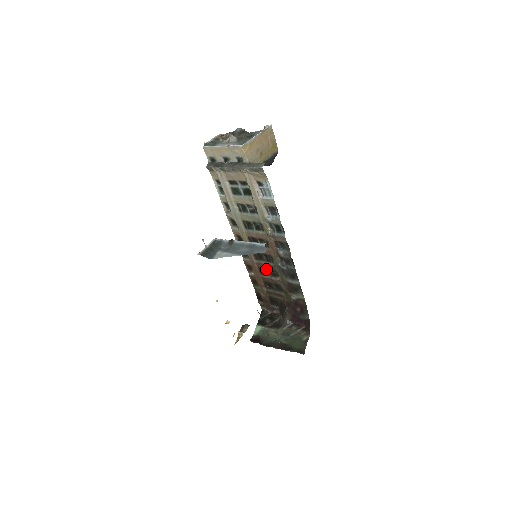
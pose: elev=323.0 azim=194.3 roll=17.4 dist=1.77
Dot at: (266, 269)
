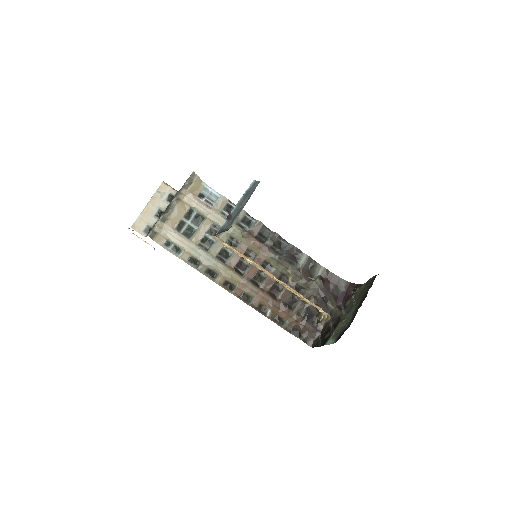
Dot at: (274, 286)
